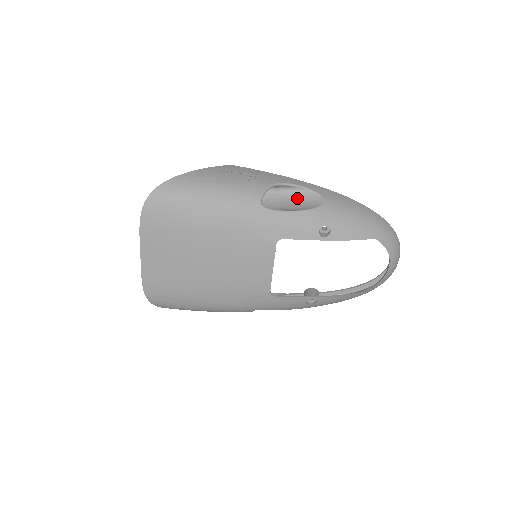
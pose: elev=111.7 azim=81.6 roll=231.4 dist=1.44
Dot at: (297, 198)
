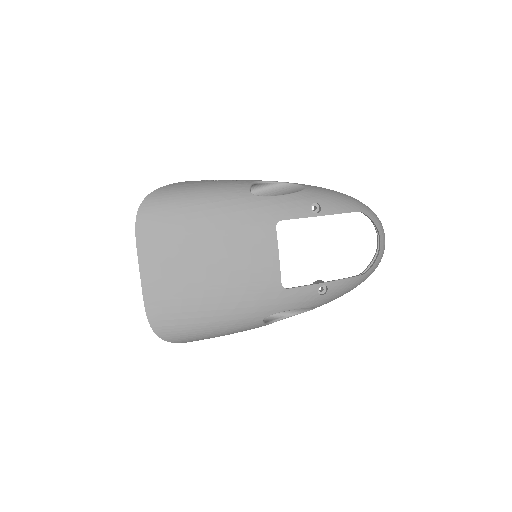
Dot at: (279, 192)
